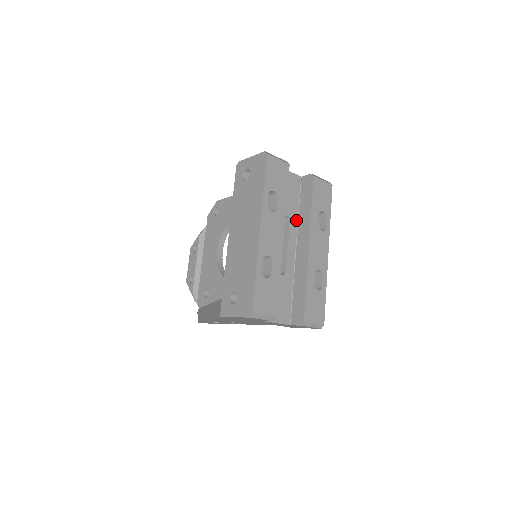
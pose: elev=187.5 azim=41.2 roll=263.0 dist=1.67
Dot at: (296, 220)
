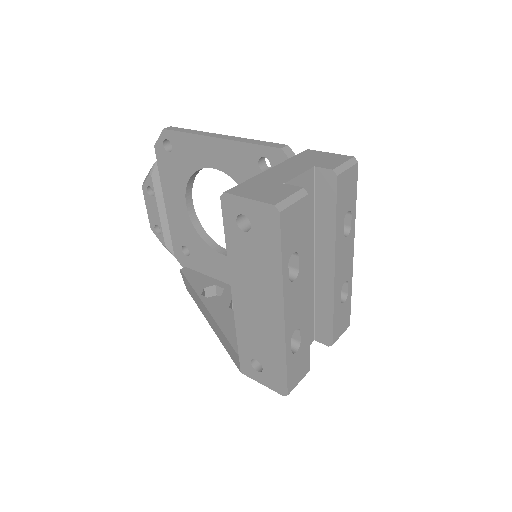
Dot at: (312, 231)
